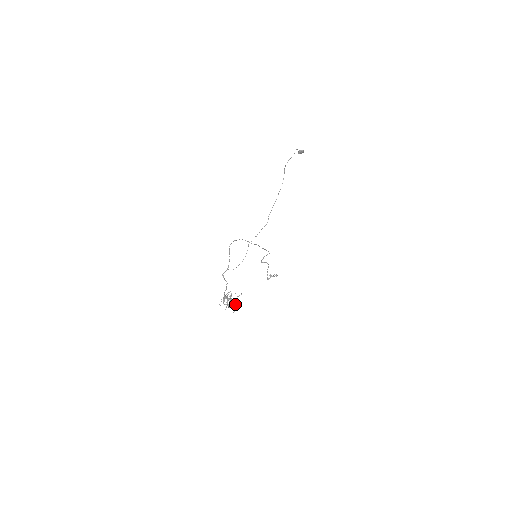
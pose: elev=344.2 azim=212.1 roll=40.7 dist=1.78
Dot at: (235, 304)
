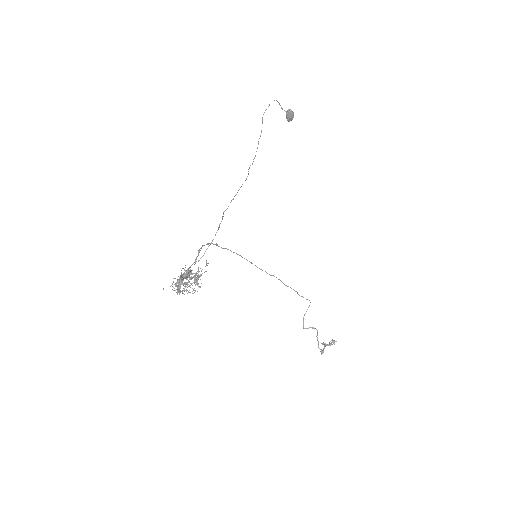
Dot at: occluded
